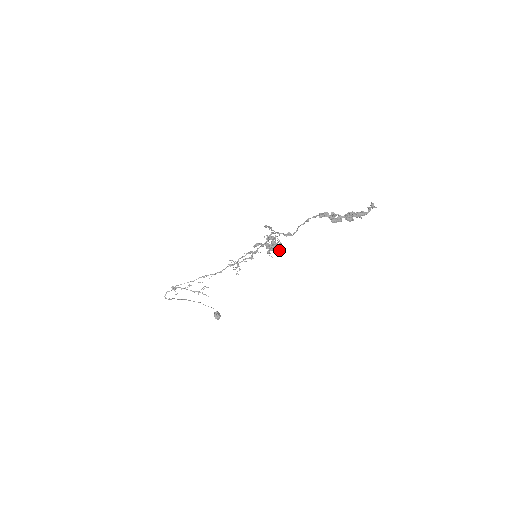
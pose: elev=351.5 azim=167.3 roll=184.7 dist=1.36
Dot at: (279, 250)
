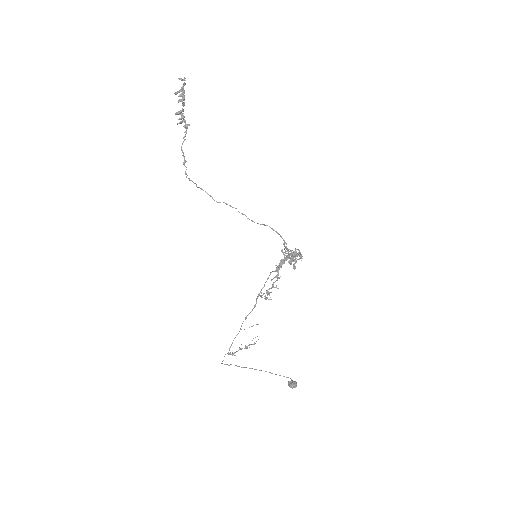
Dot at: (300, 258)
